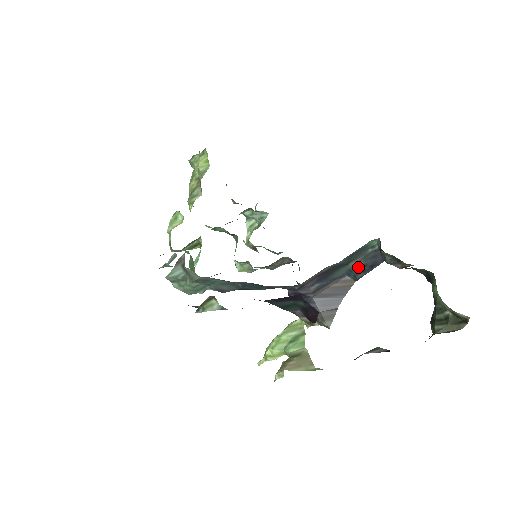
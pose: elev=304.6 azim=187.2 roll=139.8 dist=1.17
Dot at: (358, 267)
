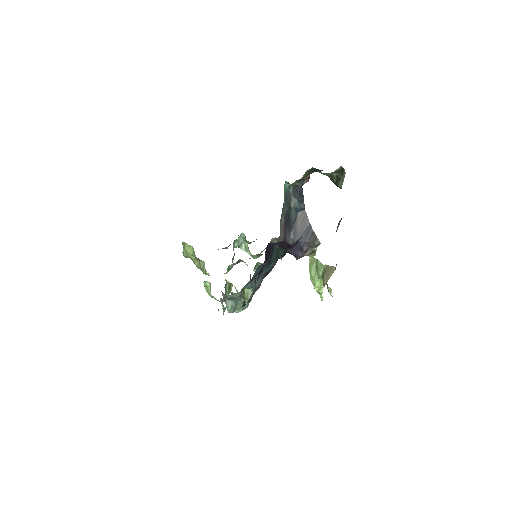
Dot at: (297, 203)
